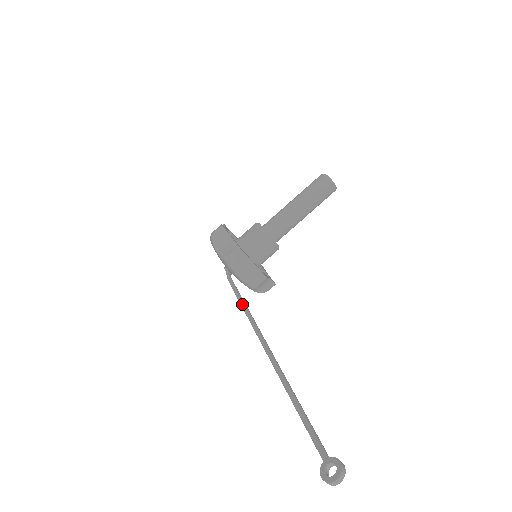
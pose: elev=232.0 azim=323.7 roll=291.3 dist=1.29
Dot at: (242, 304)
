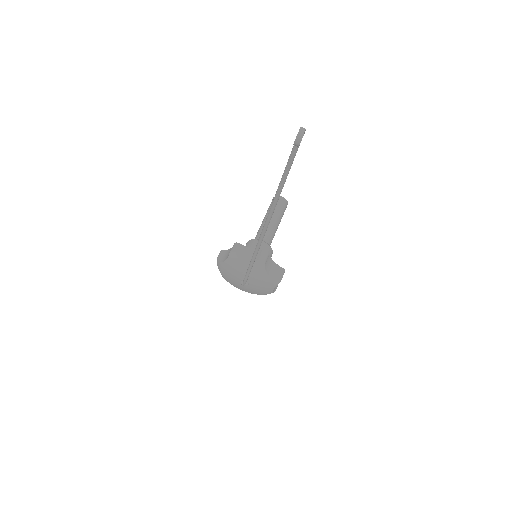
Dot at: (252, 257)
